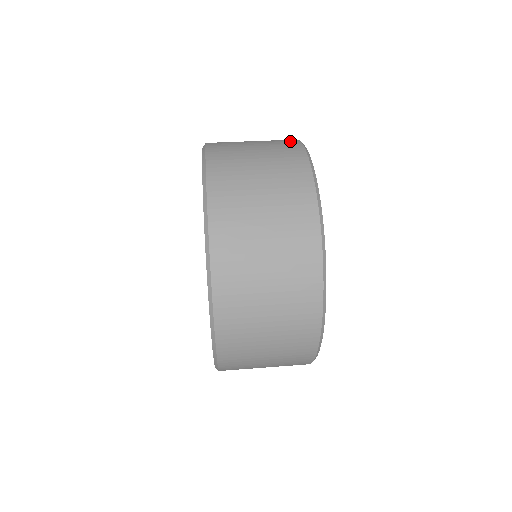
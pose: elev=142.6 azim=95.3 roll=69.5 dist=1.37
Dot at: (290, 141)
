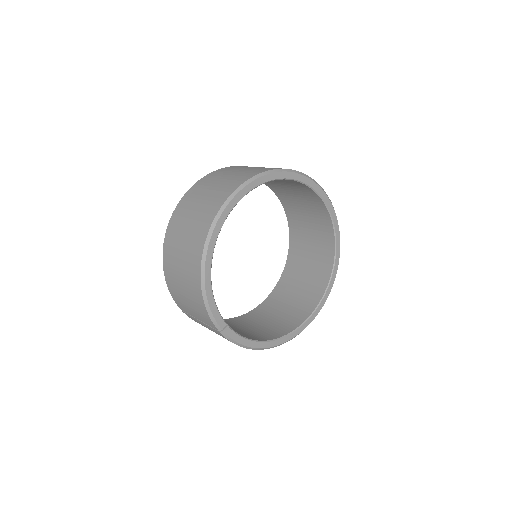
Dot at: occluded
